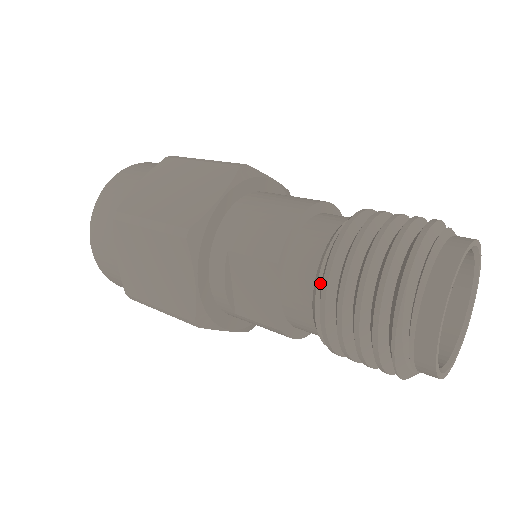
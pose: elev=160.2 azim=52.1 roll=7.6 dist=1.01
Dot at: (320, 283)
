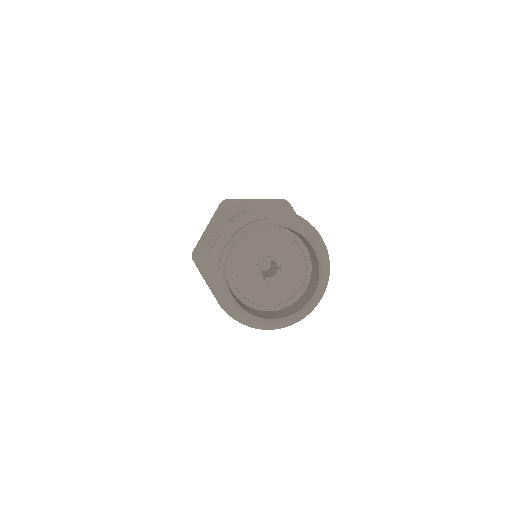
Dot at: occluded
